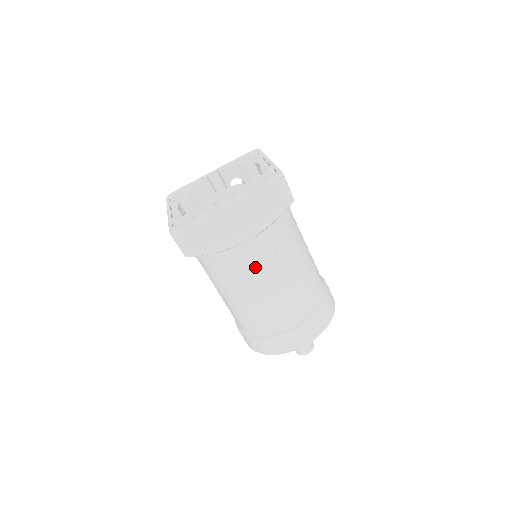
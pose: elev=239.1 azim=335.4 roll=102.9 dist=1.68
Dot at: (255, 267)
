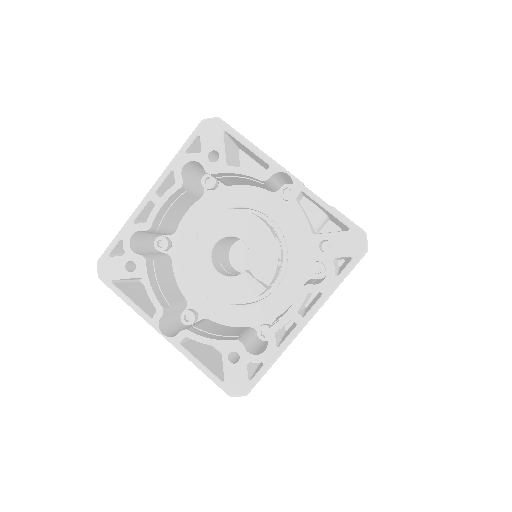
Dot at: occluded
